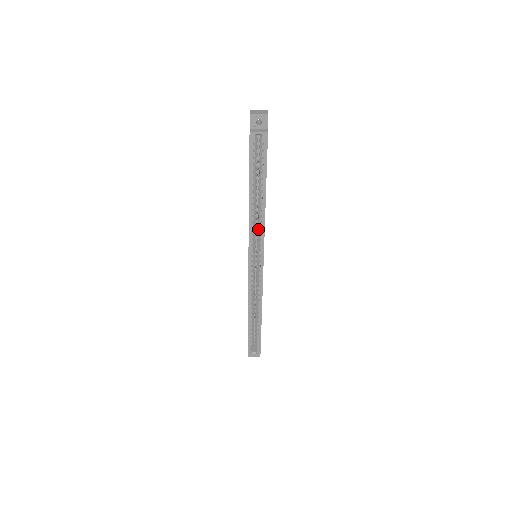
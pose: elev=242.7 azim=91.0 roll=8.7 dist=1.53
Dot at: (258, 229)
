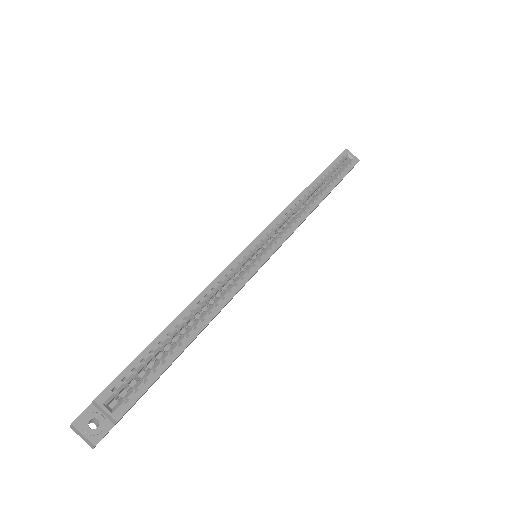
Dot at: (295, 217)
